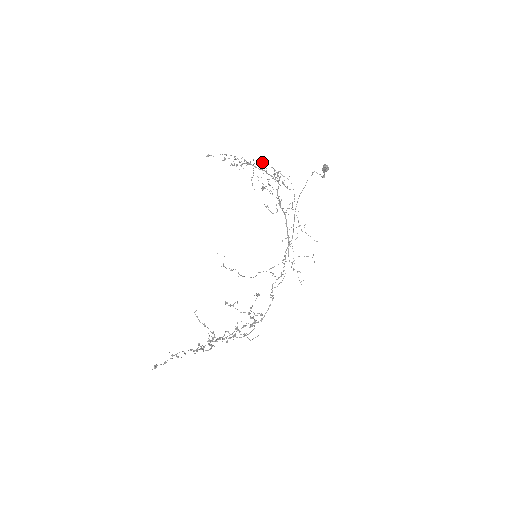
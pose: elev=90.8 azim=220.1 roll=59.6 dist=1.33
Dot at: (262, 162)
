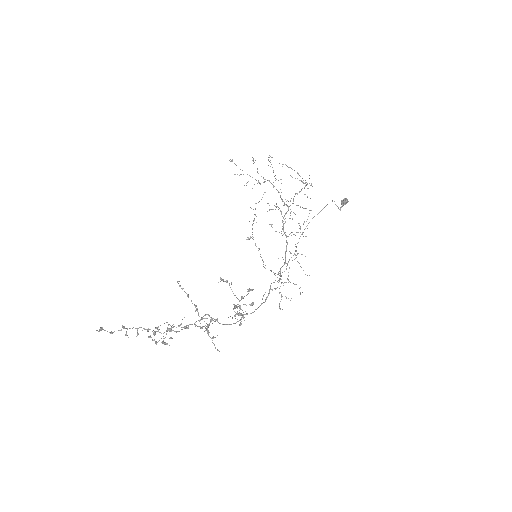
Dot at: occluded
